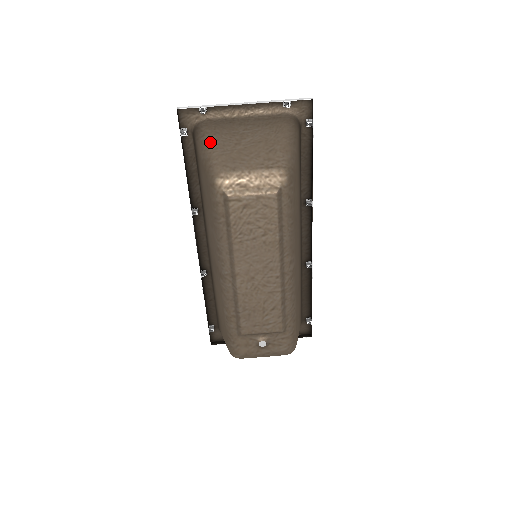
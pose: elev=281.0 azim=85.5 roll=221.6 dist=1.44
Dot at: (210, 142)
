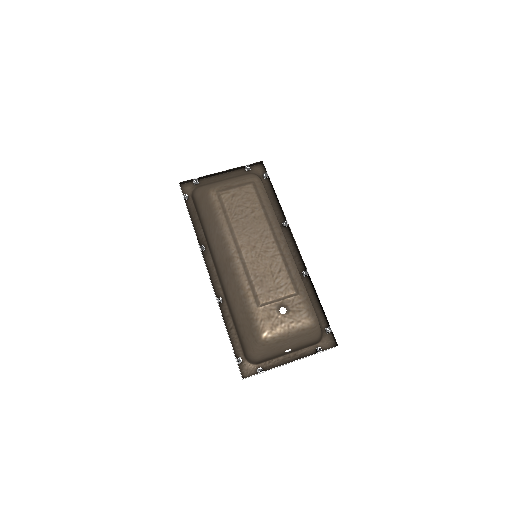
Dot at: occluded
